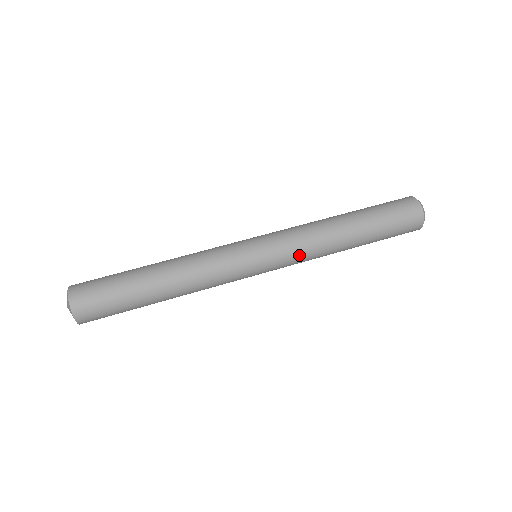
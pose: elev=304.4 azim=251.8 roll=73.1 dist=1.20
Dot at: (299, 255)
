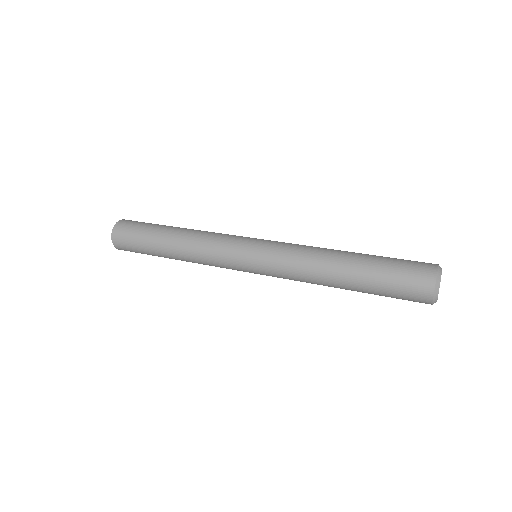
Dot at: (289, 247)
